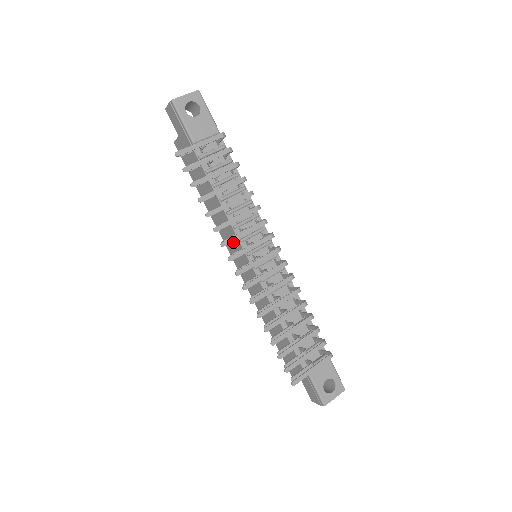
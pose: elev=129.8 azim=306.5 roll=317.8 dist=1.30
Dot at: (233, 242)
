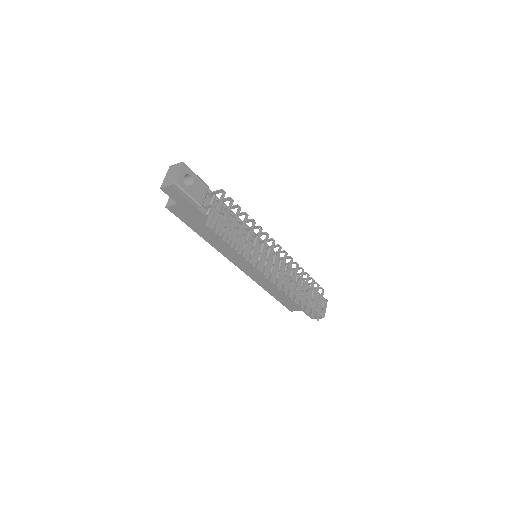
Dot at: (241, 257)
